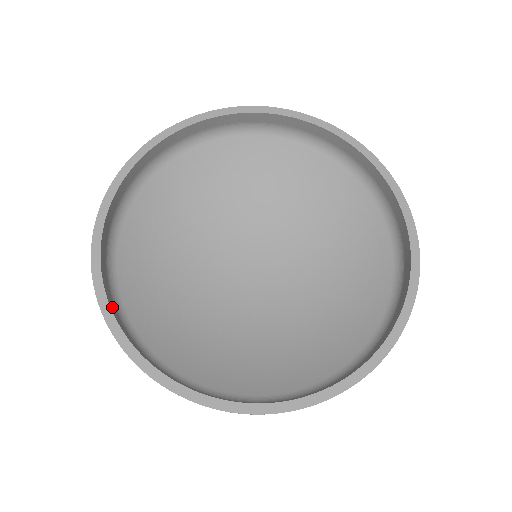
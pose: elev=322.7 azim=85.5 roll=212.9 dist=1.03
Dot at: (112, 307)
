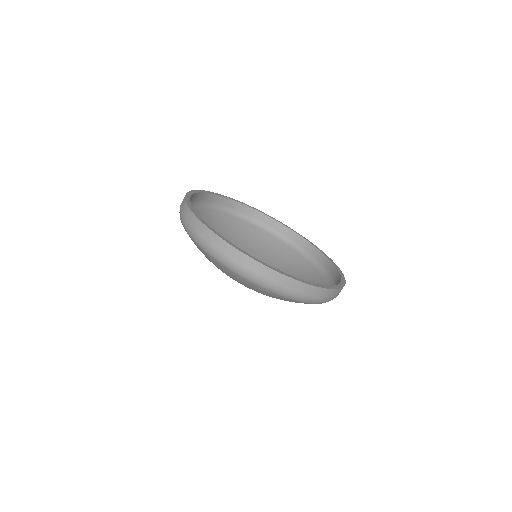
Dot at: occluded
